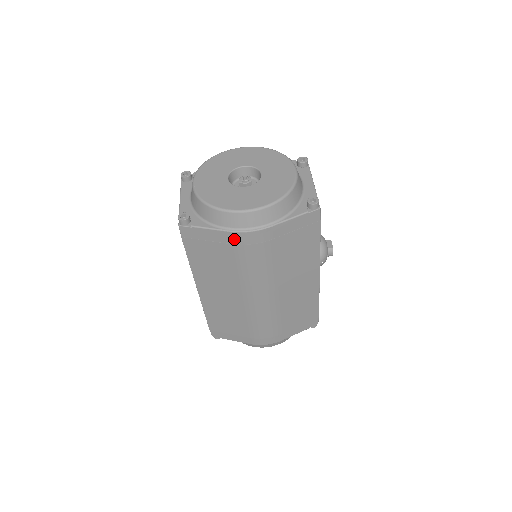
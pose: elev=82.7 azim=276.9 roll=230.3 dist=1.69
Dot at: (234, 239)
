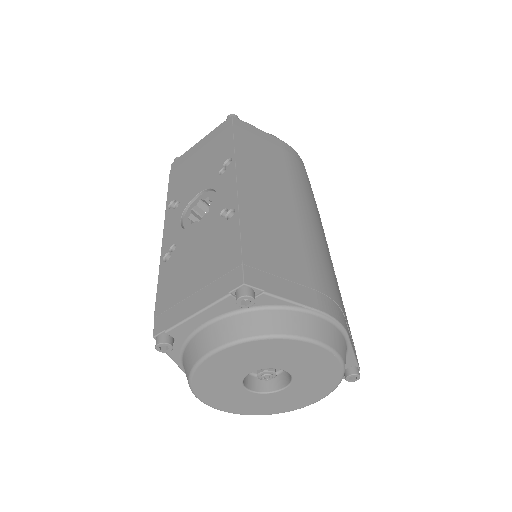
Dot at: occluded
